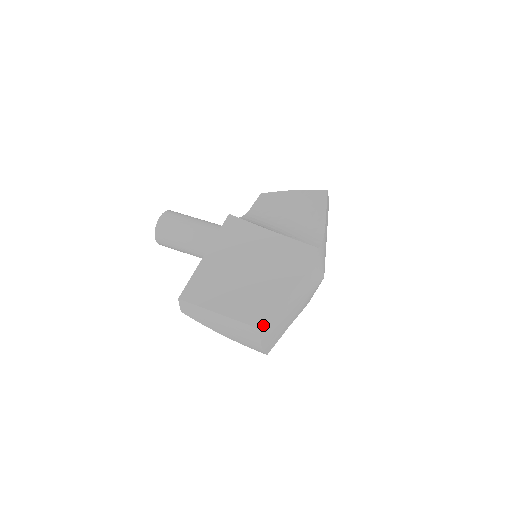
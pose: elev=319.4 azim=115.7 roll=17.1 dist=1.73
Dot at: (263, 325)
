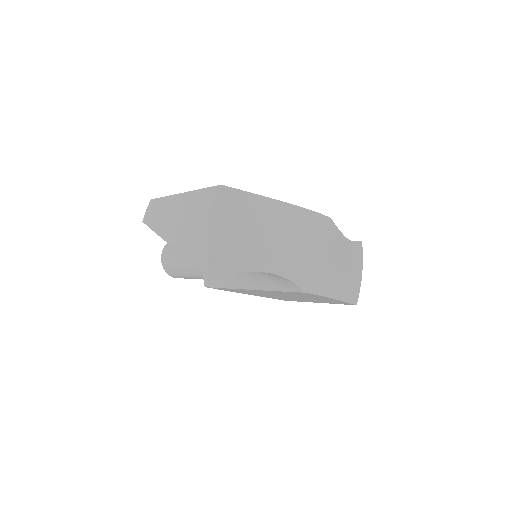
Dot at: (227, 186)
